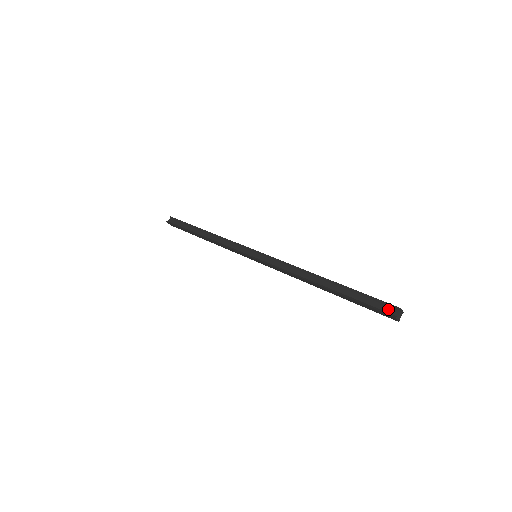
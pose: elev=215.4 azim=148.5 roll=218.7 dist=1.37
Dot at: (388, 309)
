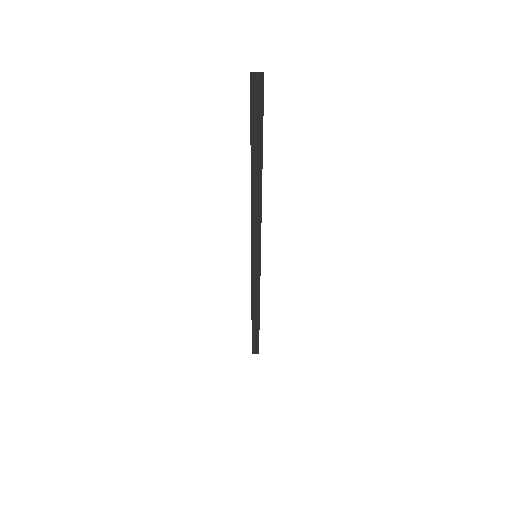
Dot at: (253, 90)
